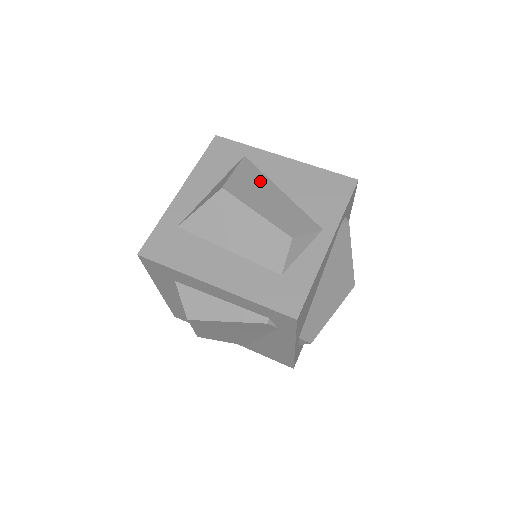
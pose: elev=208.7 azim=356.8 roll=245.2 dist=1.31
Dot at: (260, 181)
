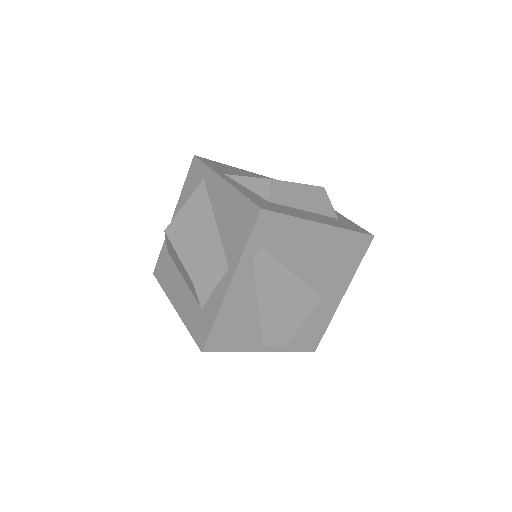
Dot at: (201, 212)
